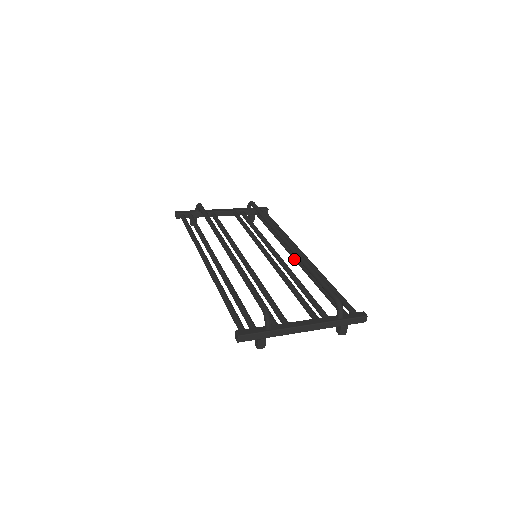
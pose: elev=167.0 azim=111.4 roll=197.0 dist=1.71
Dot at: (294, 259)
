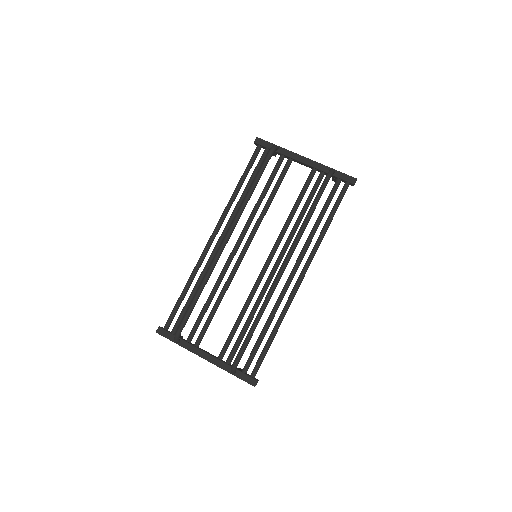
Dot at: occluded
